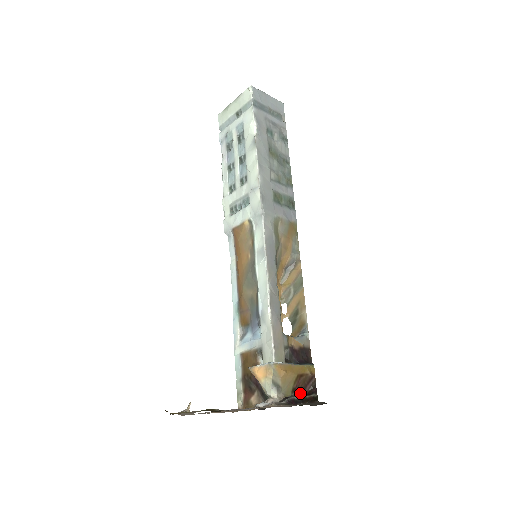
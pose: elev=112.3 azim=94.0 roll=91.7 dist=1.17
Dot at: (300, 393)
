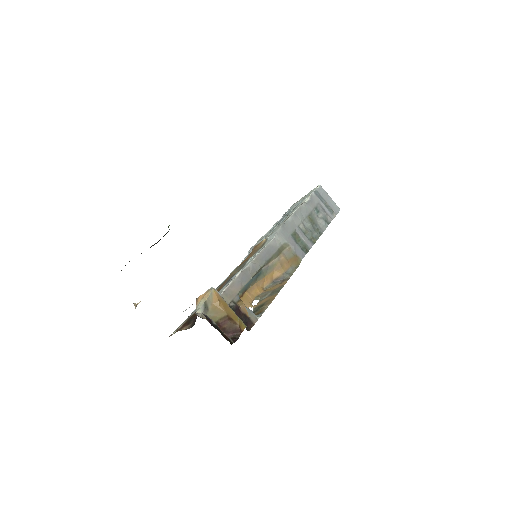
Dot at: occluded
